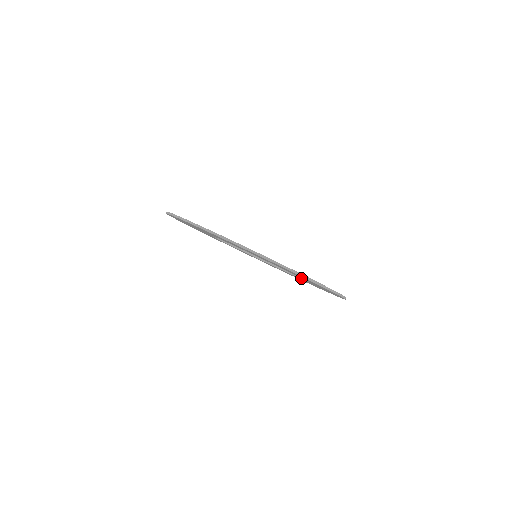
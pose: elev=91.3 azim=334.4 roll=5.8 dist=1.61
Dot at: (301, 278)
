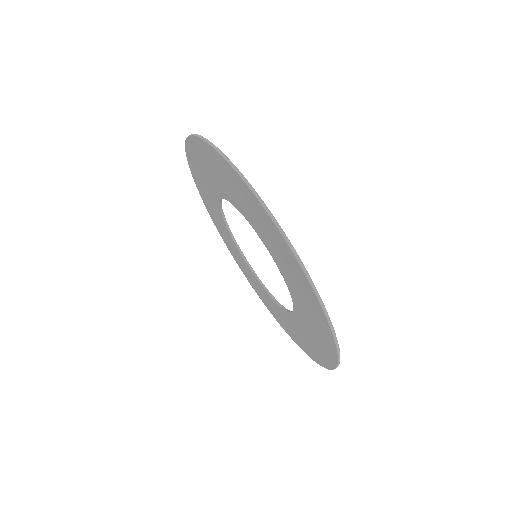
Dot at: (282, 272)
